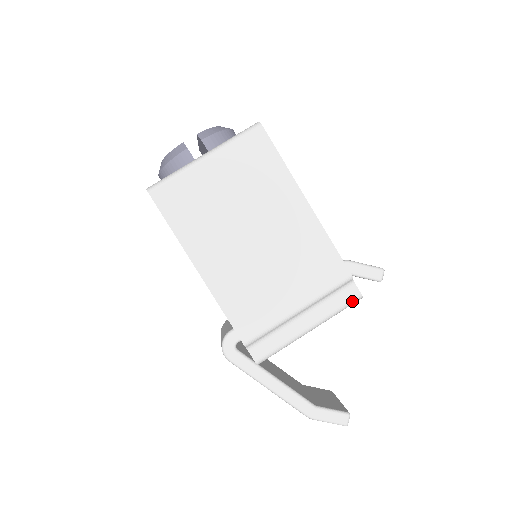
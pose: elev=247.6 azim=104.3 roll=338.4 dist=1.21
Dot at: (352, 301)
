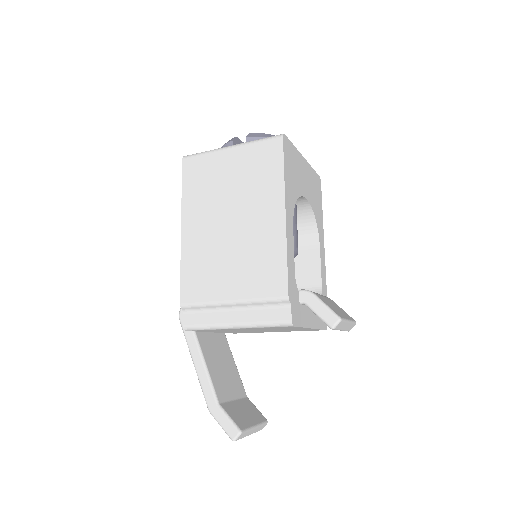
Dot at: (281, 322)
